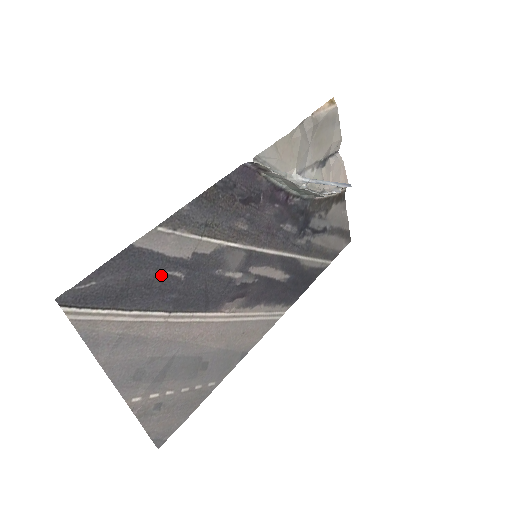
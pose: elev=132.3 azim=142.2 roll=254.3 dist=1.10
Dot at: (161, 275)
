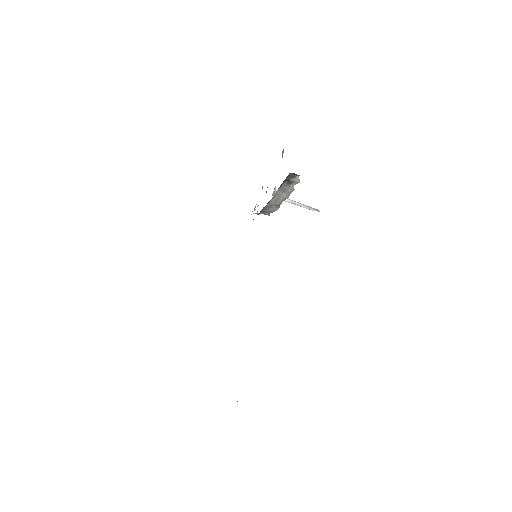
Dot at: occluded
